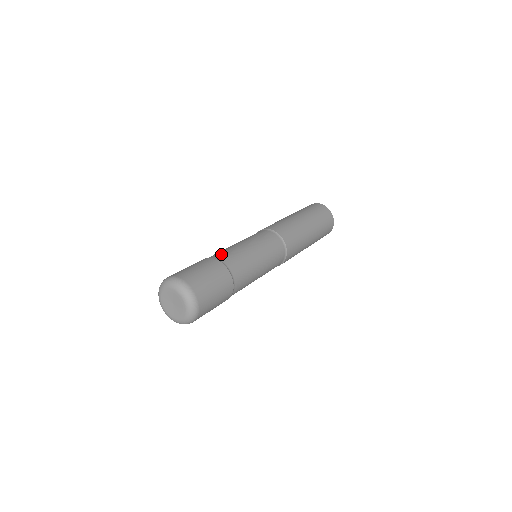
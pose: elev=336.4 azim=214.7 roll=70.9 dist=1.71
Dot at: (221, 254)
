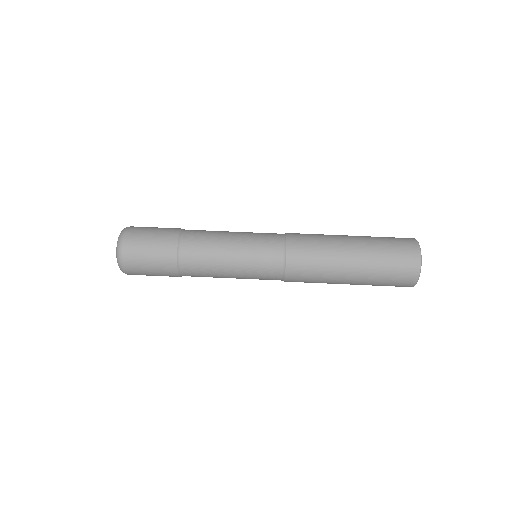
Dot at: (191, 255)
